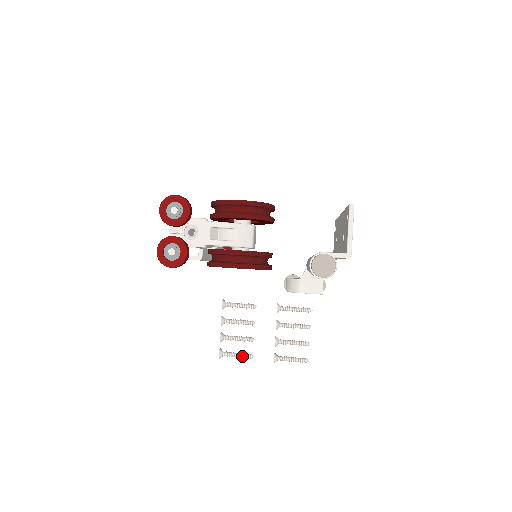
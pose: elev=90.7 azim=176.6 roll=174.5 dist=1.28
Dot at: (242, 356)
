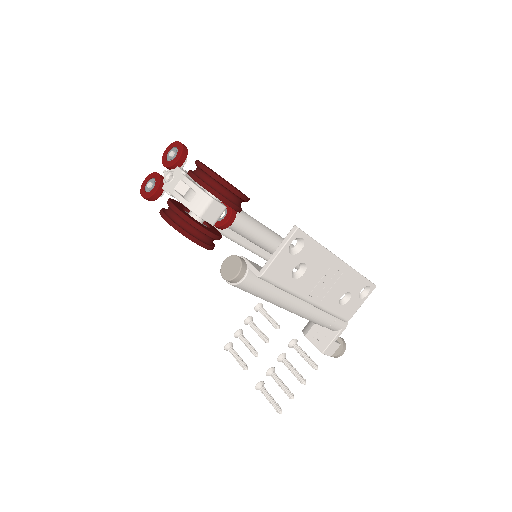
Dot at: (239, 362)
